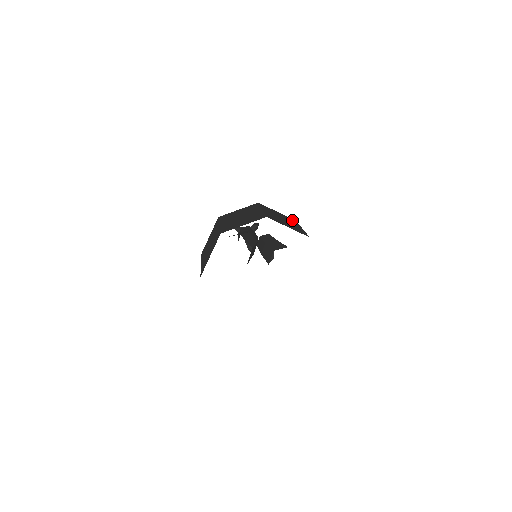
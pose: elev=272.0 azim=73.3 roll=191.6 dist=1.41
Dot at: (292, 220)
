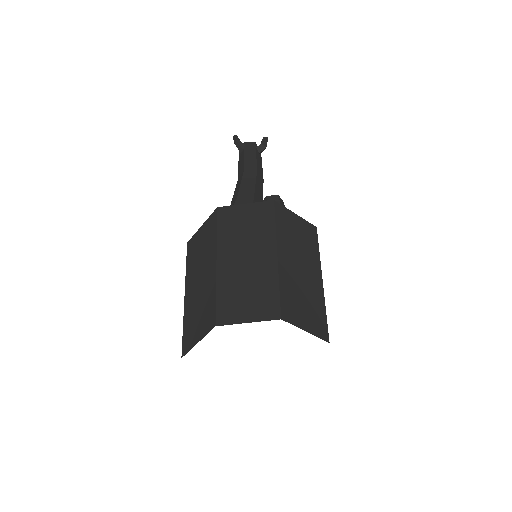
Dot at: (312, 240)
